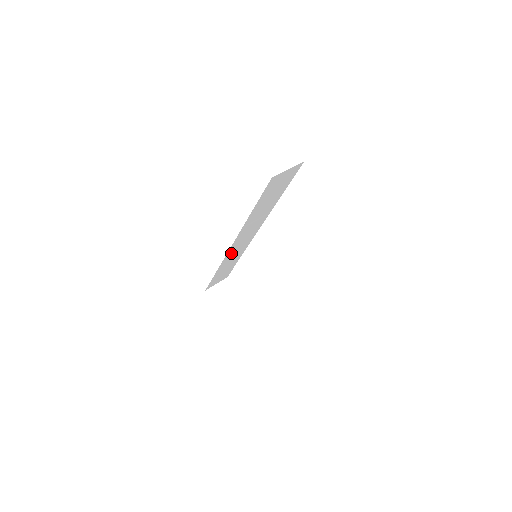
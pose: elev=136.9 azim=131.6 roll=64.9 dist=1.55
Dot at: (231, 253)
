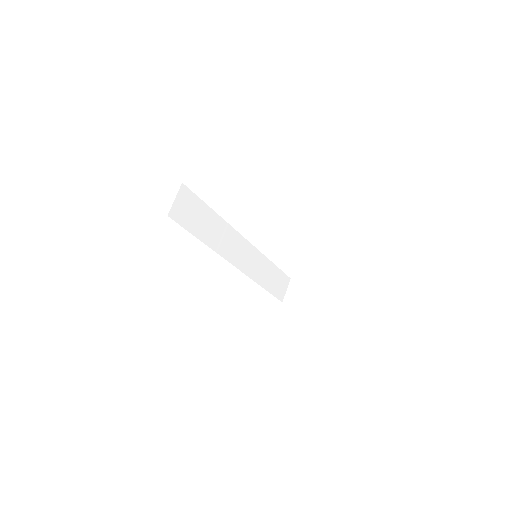
Dot at: (248, 268)
